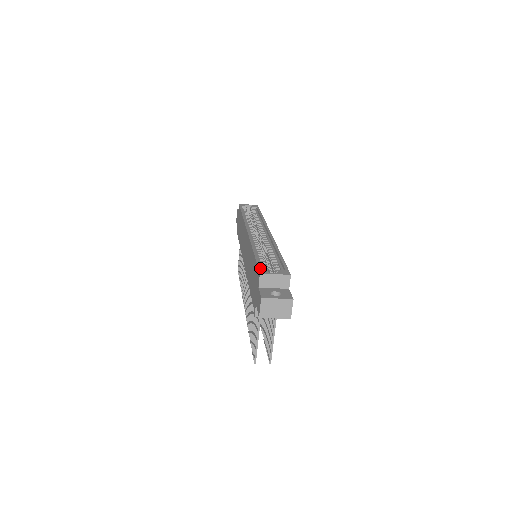
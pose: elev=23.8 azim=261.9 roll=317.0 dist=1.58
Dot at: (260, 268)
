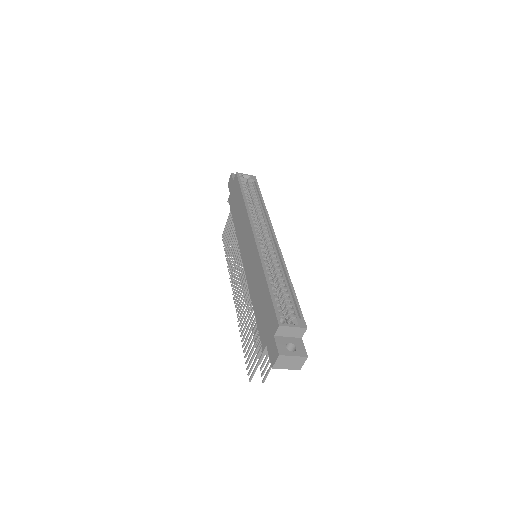
Dot at: (278, 315)
